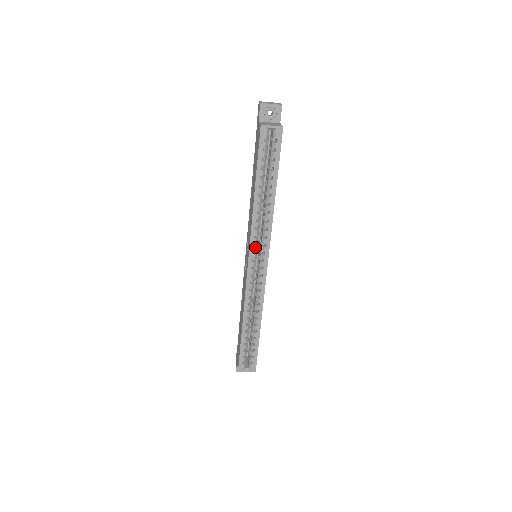
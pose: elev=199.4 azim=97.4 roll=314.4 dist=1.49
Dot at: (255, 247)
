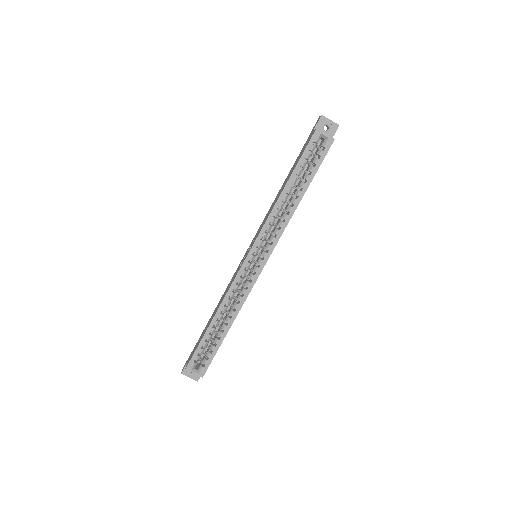
Dot at: (261, 241)
